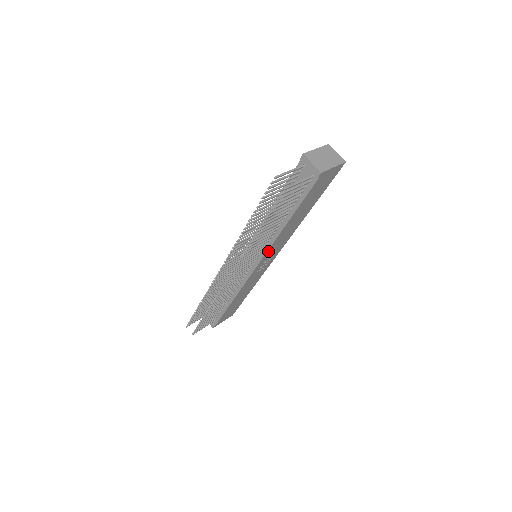
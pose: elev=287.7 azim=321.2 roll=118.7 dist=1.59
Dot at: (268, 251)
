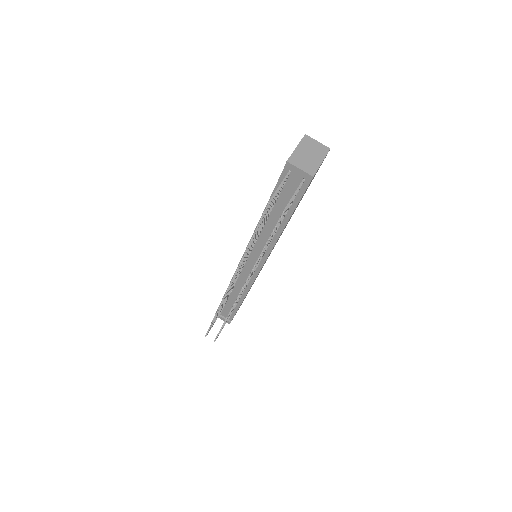
Dot at: (270, 252)
